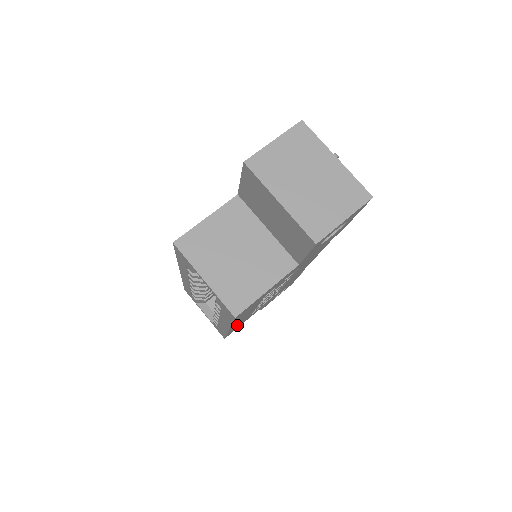
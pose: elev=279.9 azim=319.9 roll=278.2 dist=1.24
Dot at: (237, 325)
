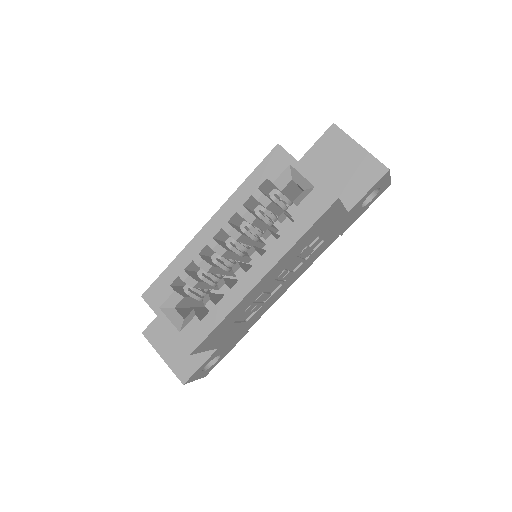
Dot at: (237, 310)
